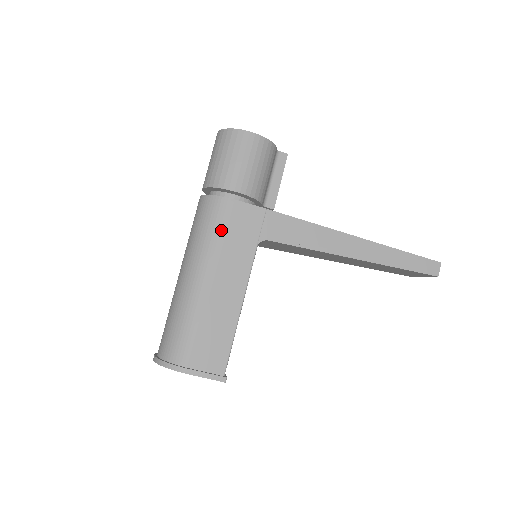
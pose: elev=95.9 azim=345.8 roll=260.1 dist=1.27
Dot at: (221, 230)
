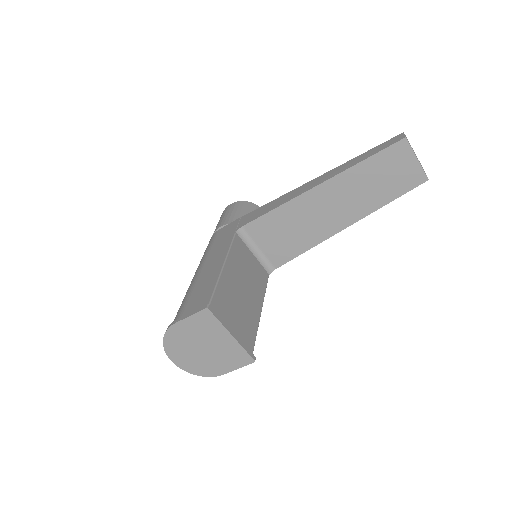
Dot at: (210, 246)
